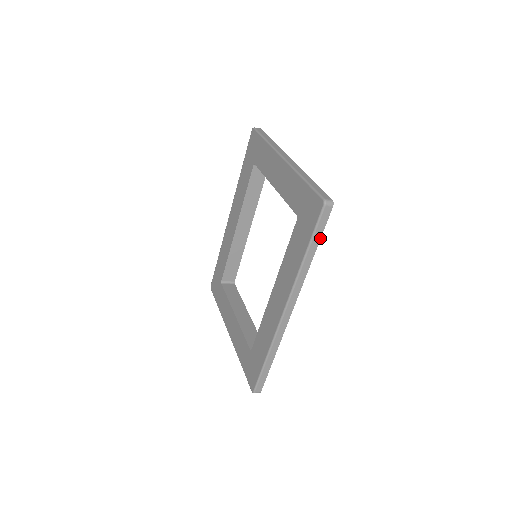
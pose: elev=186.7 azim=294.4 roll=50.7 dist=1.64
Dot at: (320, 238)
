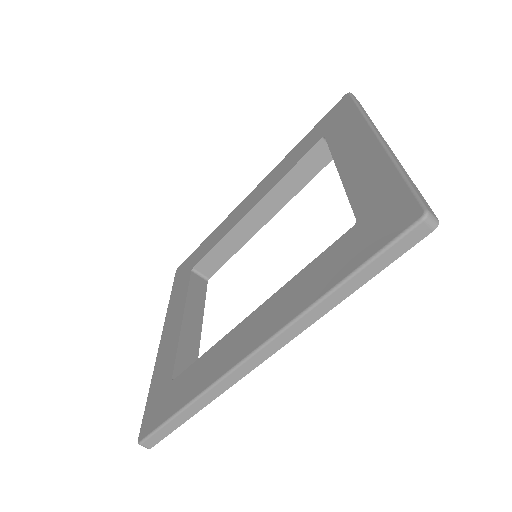
Dot at: (378, 272)
